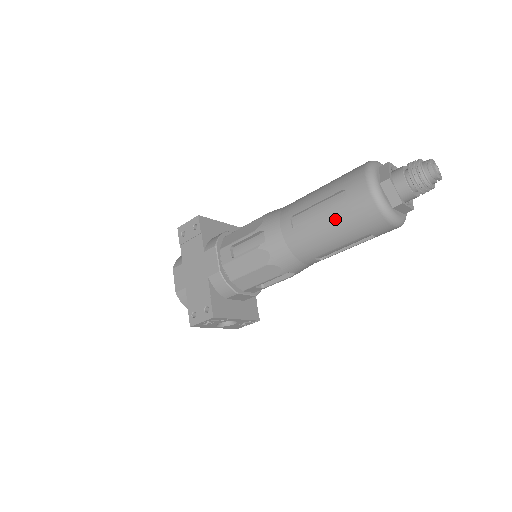
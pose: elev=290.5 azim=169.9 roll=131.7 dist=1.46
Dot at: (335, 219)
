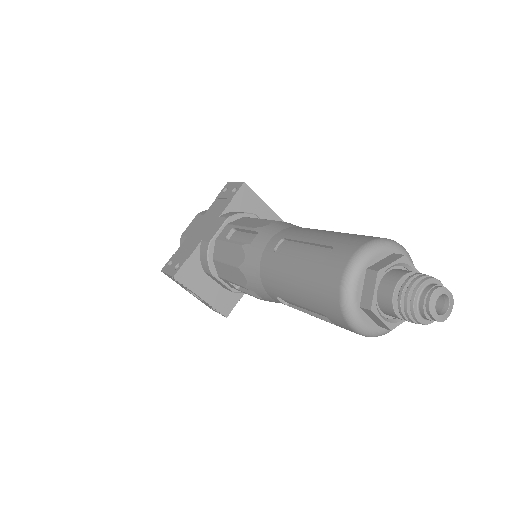
Dot at: (303, 271)
